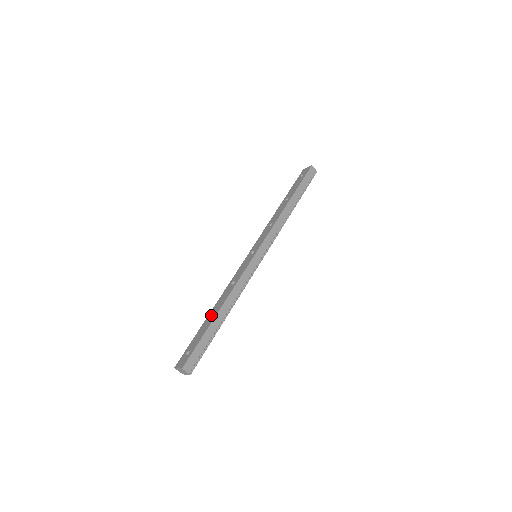
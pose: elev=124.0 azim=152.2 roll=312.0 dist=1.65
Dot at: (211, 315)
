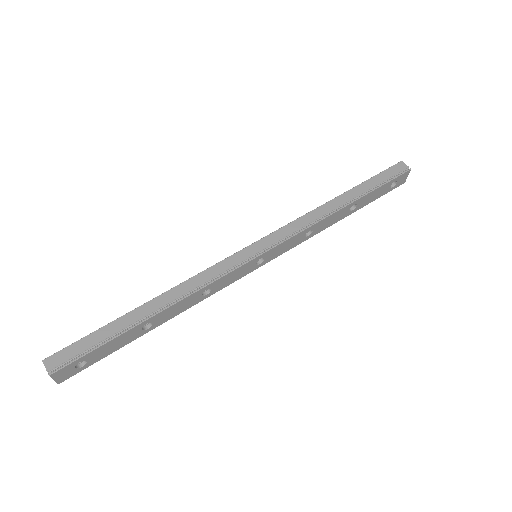
Dot at: occluded
